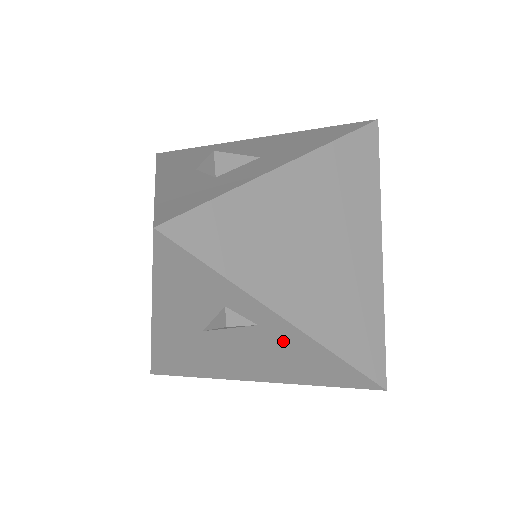
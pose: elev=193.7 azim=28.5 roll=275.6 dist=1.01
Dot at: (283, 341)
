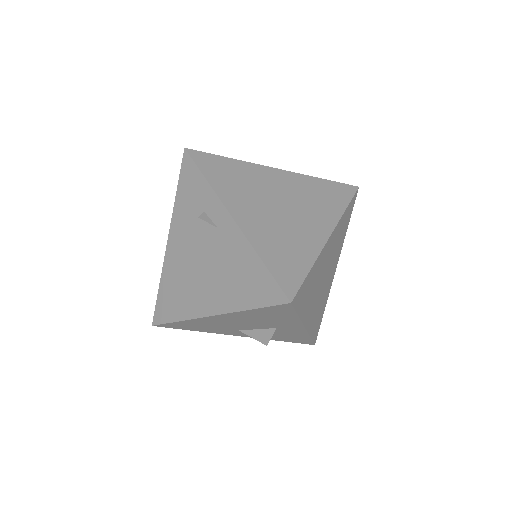
Dot at: (229, 245)
